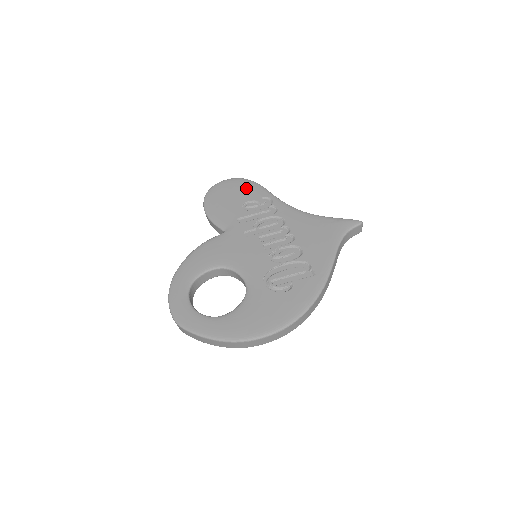
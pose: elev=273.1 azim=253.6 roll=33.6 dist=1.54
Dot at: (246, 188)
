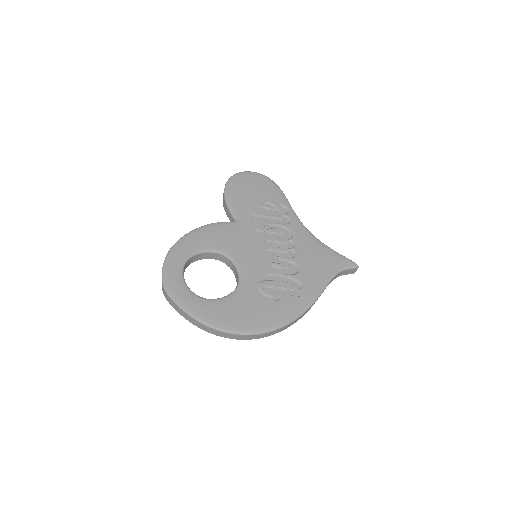
Dot at: (269, 189)
